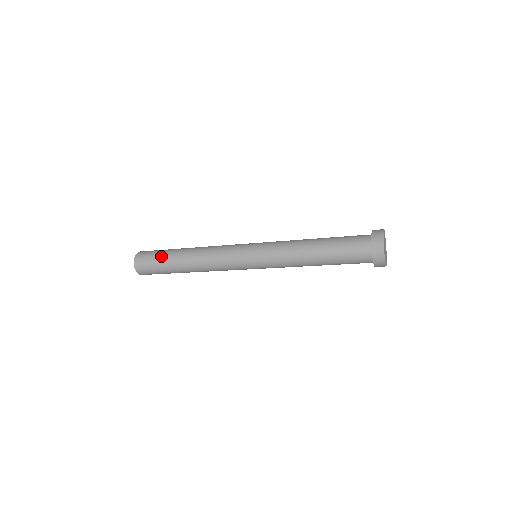
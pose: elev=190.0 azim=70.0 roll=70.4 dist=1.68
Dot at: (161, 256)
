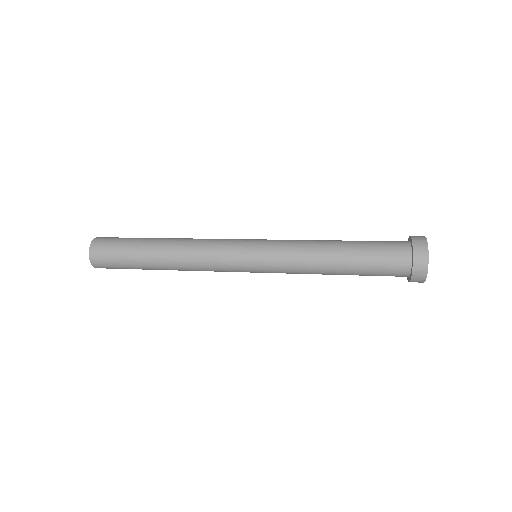
Dot at: (127, 253)
